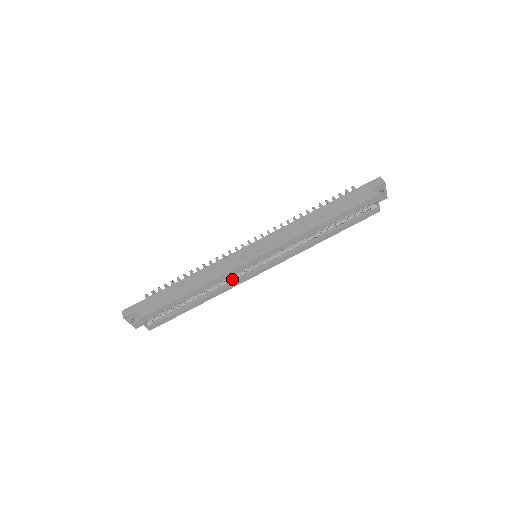
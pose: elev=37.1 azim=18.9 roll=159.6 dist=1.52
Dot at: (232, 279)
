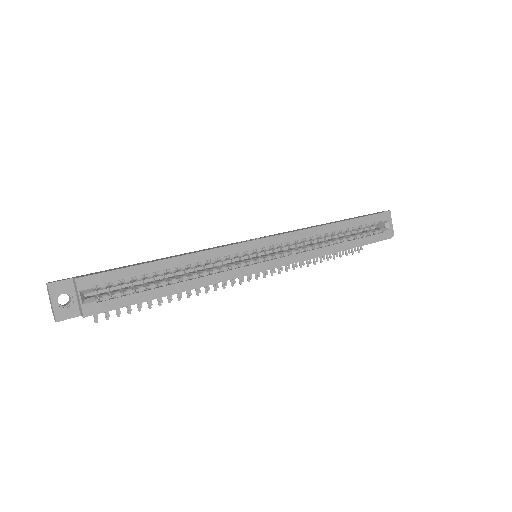
Dot at: (226, 267)
